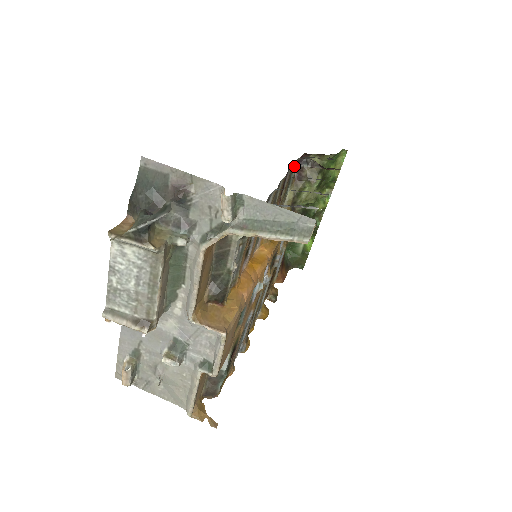
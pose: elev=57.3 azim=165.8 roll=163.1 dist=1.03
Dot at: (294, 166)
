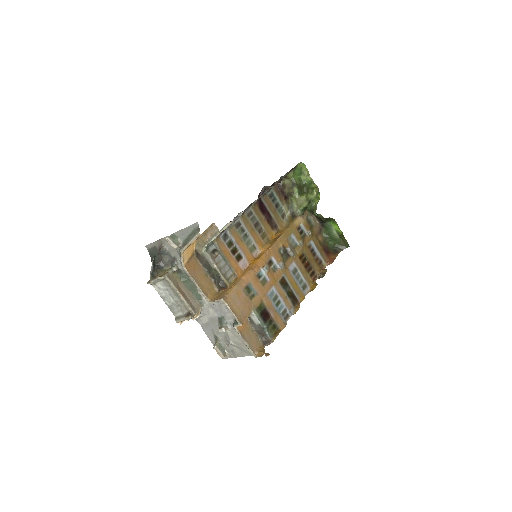
Dot at: (263, 196)
